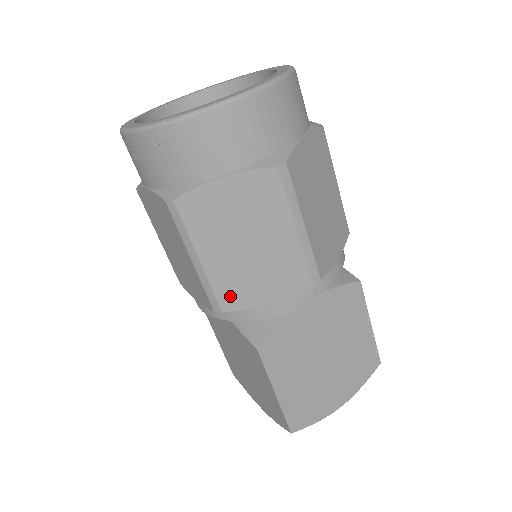
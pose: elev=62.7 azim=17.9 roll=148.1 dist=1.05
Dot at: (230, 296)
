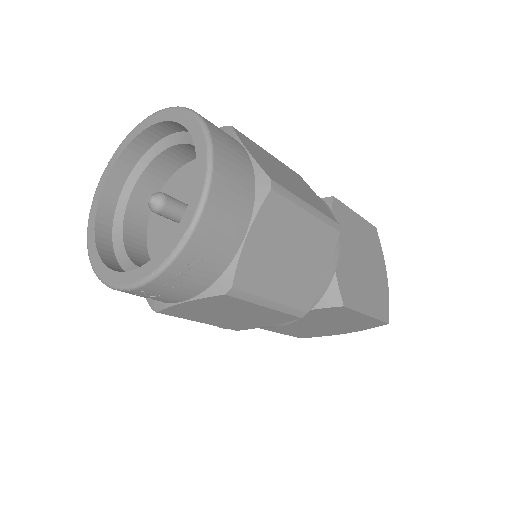
Dot at: (305, 298)
